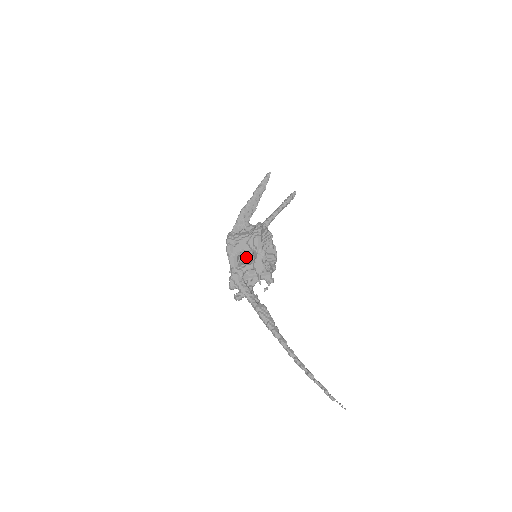
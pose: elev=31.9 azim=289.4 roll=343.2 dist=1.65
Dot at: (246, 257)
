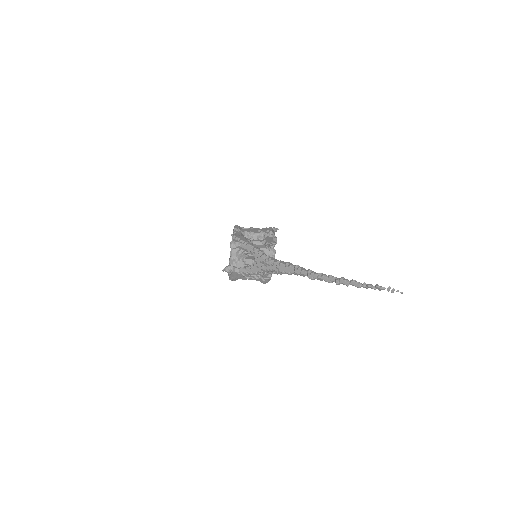
Dot at: occluded
